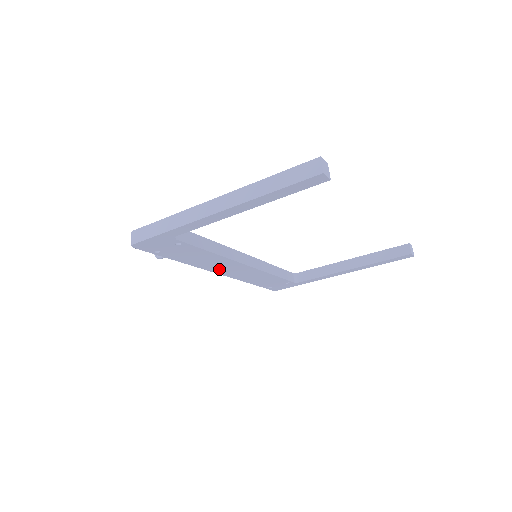
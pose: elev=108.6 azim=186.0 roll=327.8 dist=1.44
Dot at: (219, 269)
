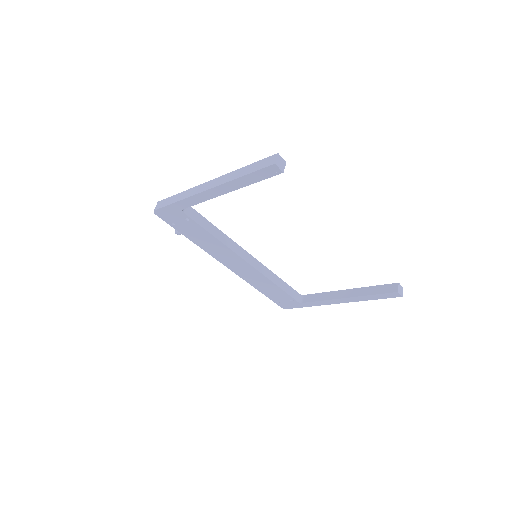
Dot at: (226, 261)
